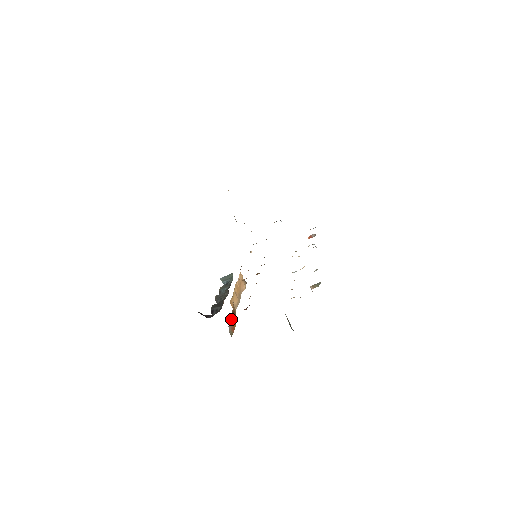
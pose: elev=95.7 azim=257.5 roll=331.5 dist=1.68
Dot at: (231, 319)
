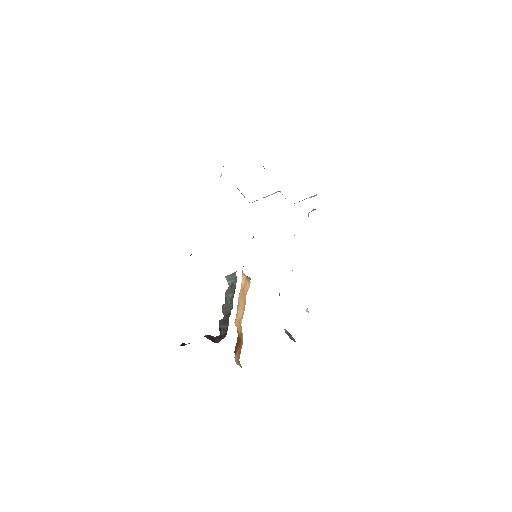
Dot at: (236, 350)
